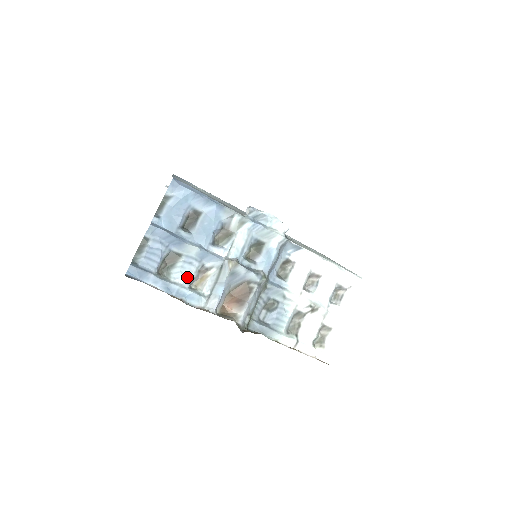
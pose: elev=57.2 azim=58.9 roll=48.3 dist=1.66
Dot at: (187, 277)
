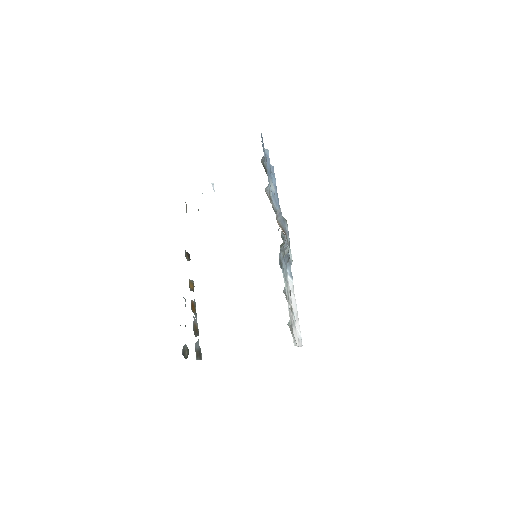
Dot at: occluded
